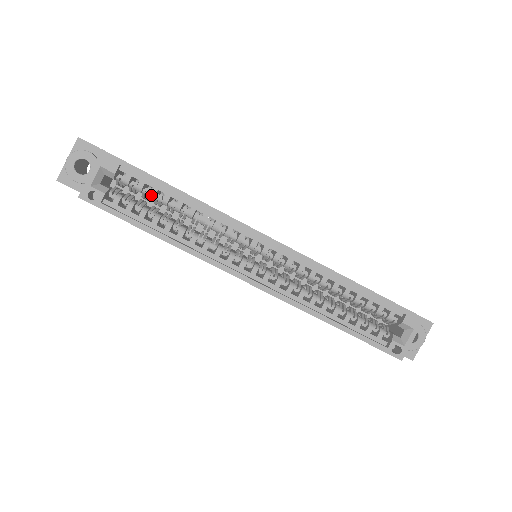
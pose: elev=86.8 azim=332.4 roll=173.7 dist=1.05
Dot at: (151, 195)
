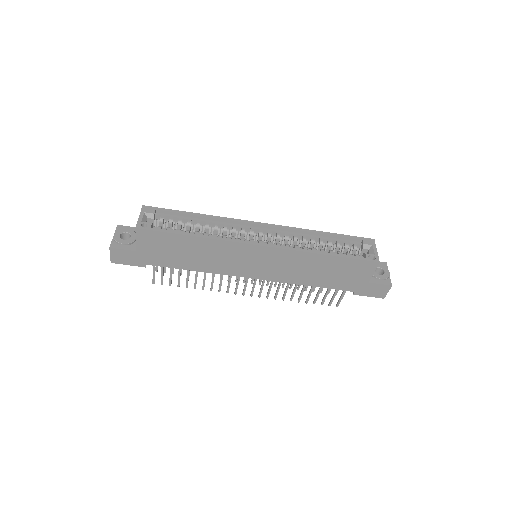
Dot at: (179, 222)
